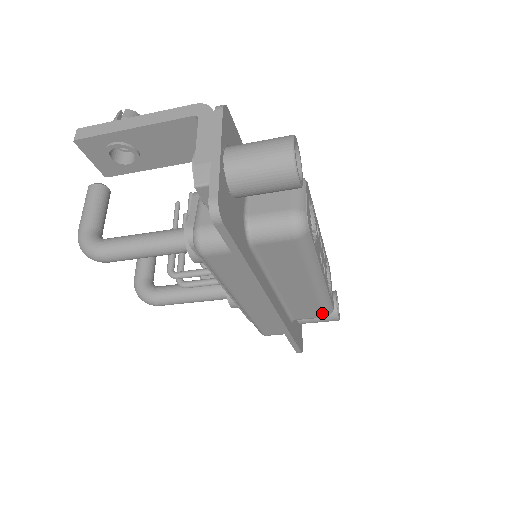
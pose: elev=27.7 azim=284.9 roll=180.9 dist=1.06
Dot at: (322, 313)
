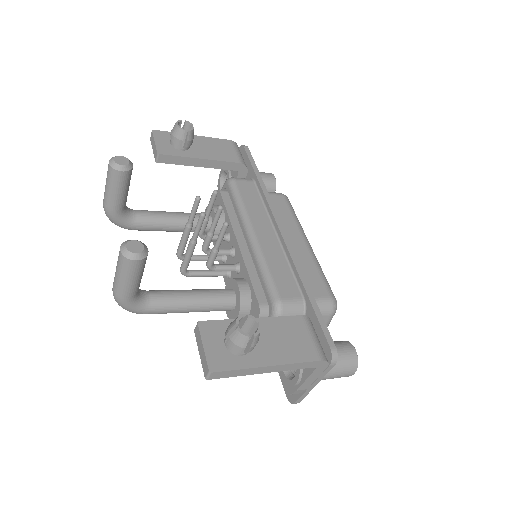
Dot at: occluded
